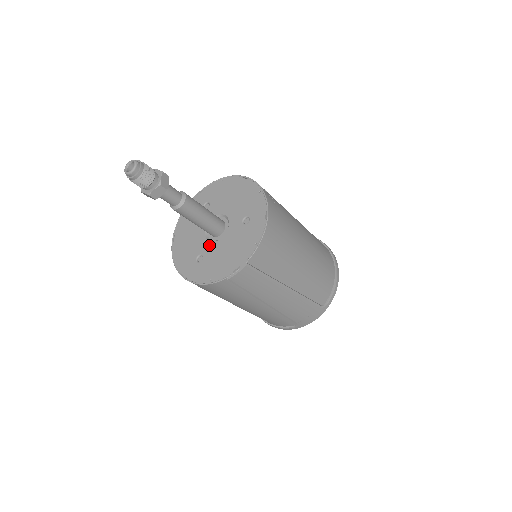
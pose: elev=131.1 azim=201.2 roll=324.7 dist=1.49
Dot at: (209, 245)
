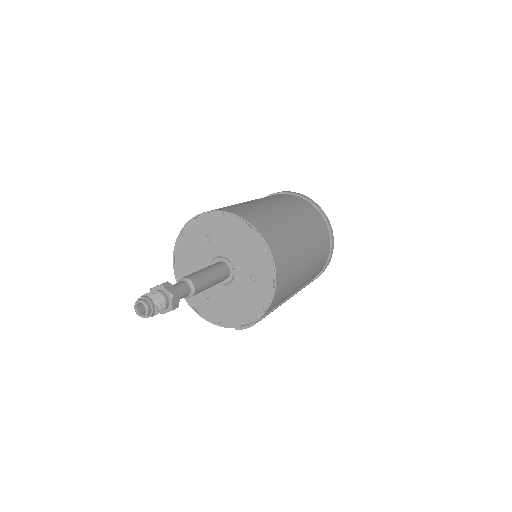
Dot at: (214, 287)
